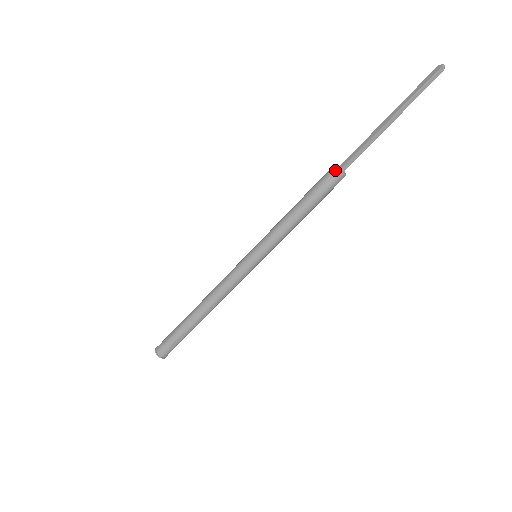
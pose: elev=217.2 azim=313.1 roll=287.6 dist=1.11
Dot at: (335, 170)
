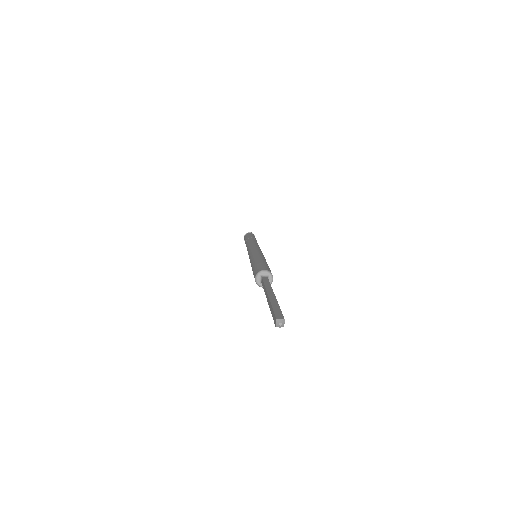
Dot at: occluded
